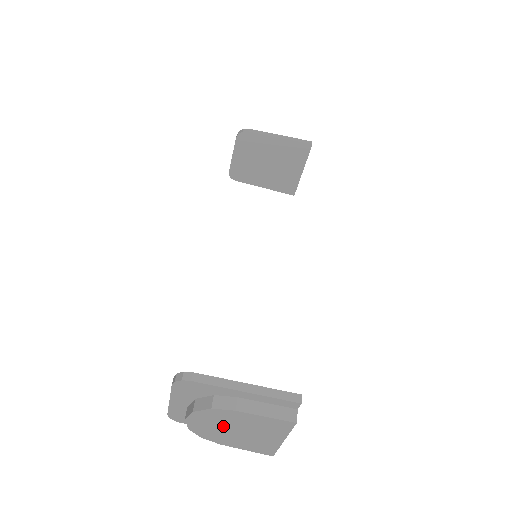
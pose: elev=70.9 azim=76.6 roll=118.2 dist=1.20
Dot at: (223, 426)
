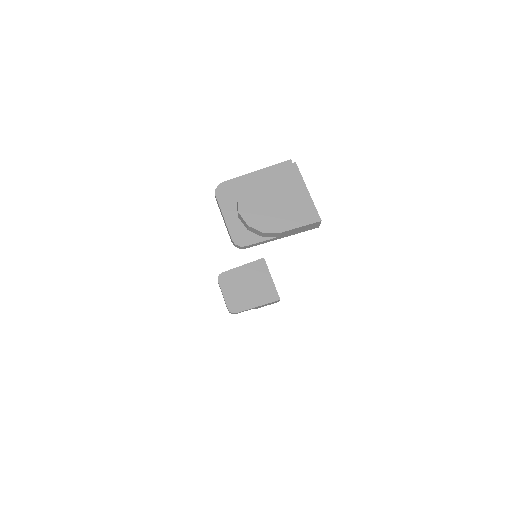
Dot at: (264, 202)
